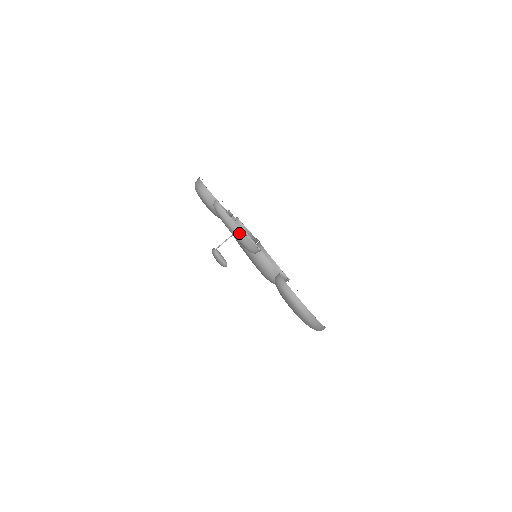
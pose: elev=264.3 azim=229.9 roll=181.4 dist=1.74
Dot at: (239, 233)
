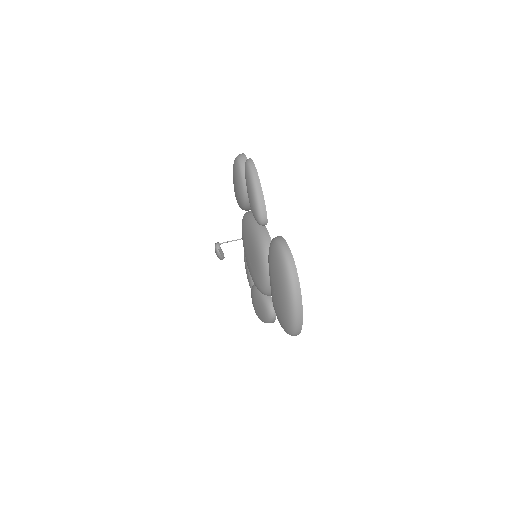
Dot at: (257, 186)
